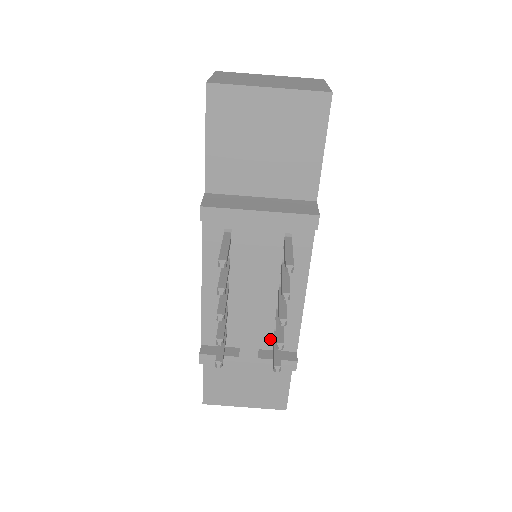
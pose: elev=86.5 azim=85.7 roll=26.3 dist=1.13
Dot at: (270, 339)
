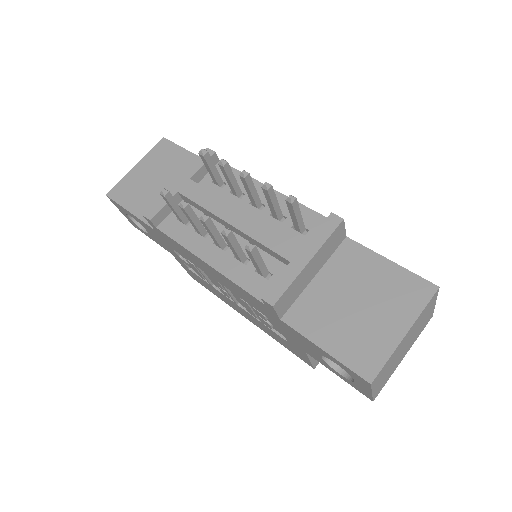
Dot at: (301, 237)
